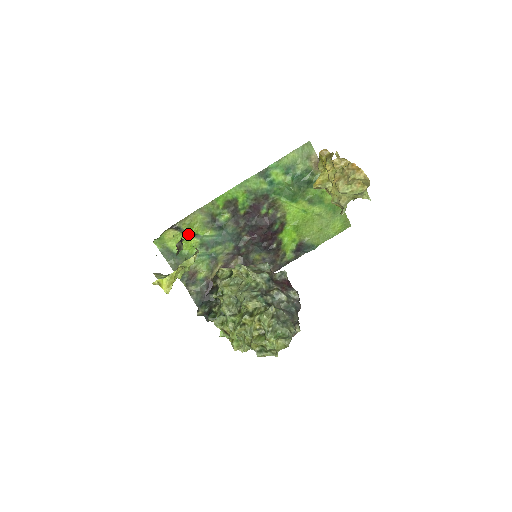
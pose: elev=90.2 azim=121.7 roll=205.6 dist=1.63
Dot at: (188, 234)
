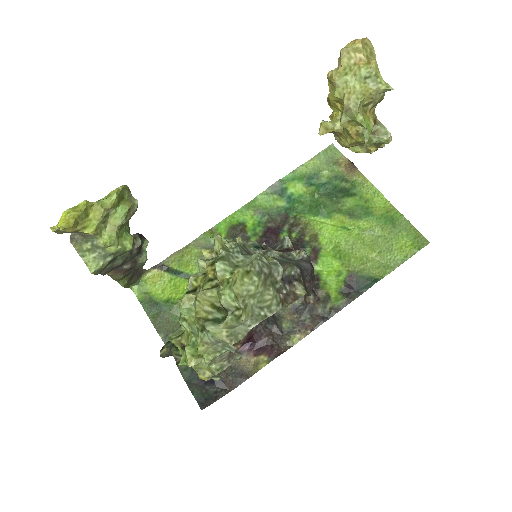
Dot at: (179, 276)
